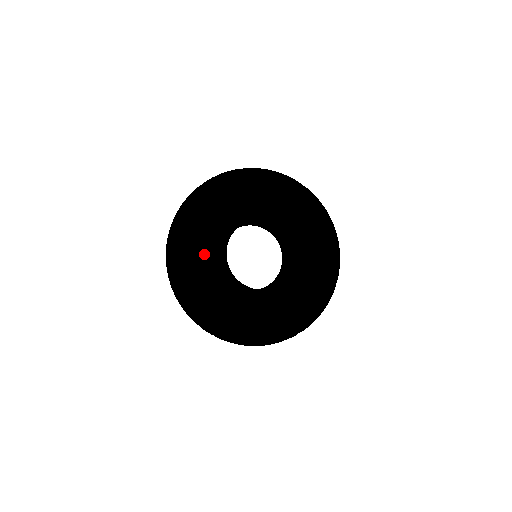
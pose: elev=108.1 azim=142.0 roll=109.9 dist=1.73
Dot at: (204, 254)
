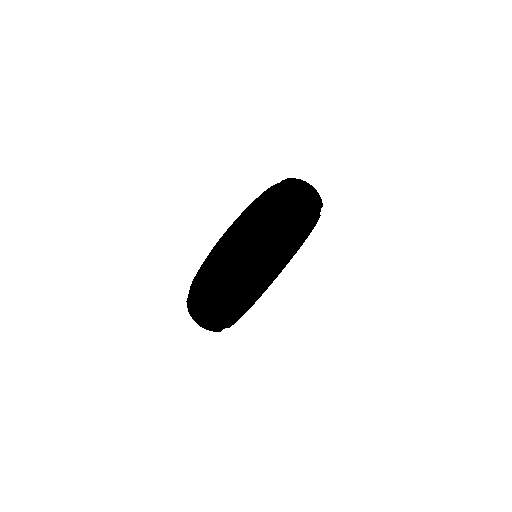
Dot at: occluded
